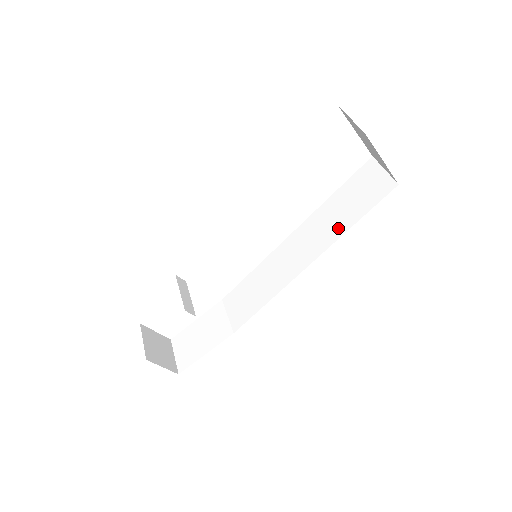
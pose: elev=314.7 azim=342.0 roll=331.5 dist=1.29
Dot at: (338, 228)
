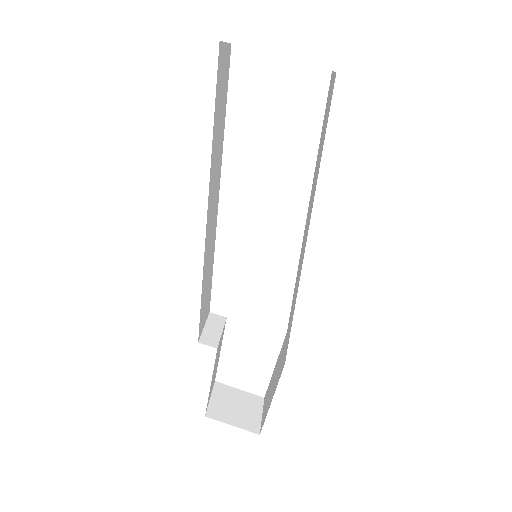
Dot at: (317, 175)
